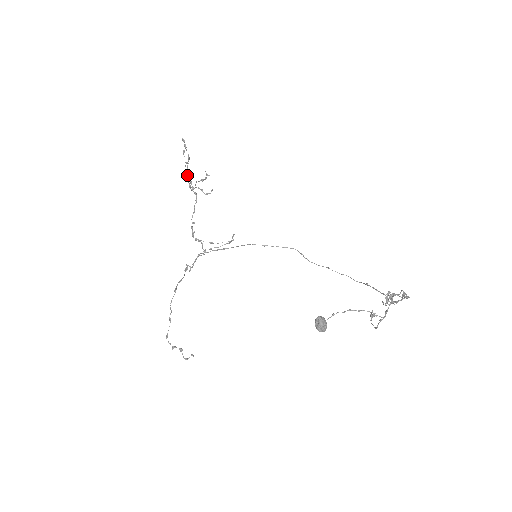
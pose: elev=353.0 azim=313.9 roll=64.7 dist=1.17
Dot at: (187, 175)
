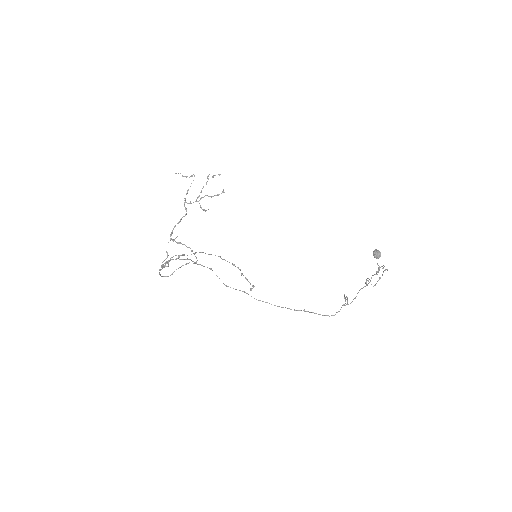
Dot at: occluded
